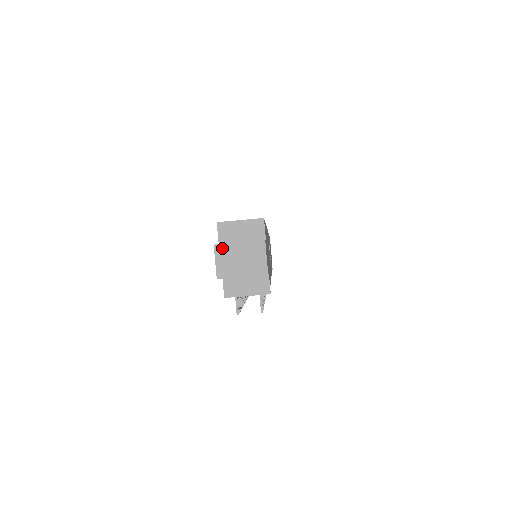
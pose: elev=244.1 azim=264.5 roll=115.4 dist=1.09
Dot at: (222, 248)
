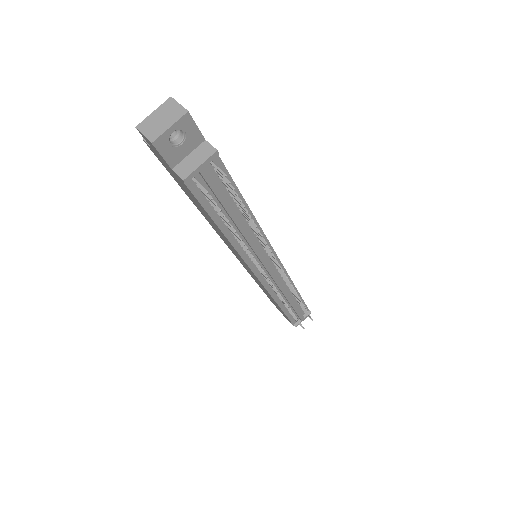
Dot at: (143, 124)
